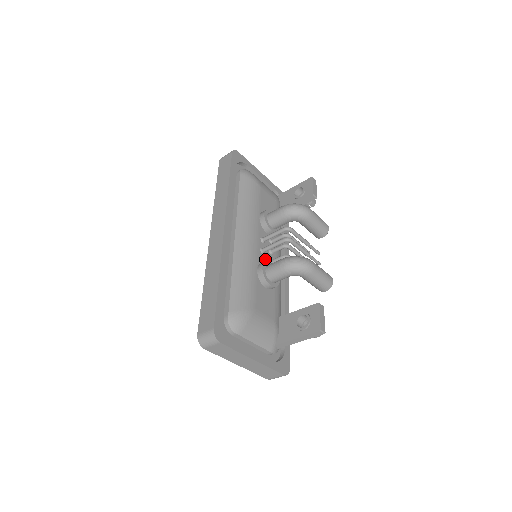
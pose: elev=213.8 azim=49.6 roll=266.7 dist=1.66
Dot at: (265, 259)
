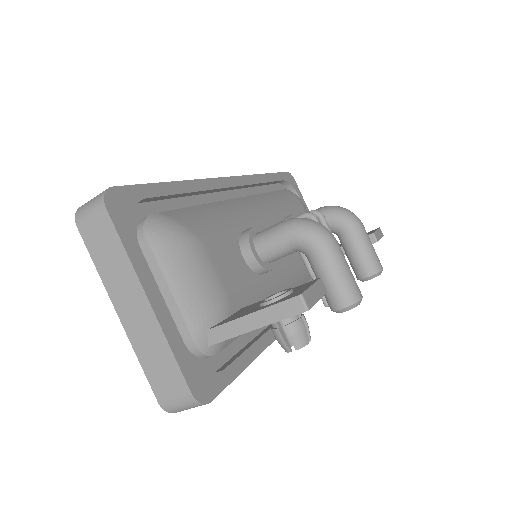
Dot at: occluded
